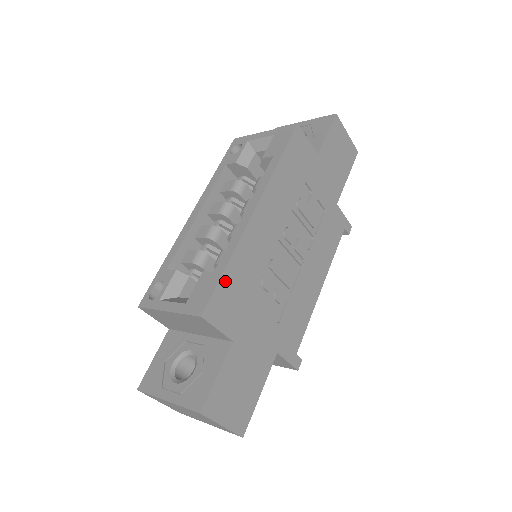
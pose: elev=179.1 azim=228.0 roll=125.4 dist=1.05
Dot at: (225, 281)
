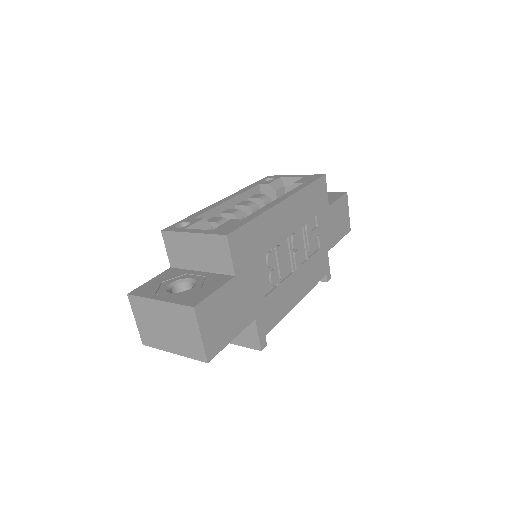
Dot at: (249, 227)
